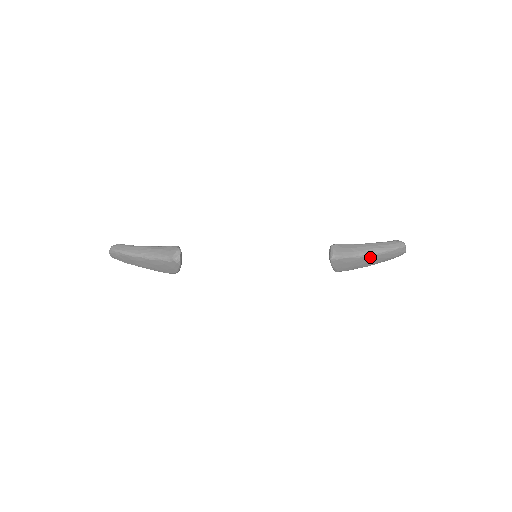
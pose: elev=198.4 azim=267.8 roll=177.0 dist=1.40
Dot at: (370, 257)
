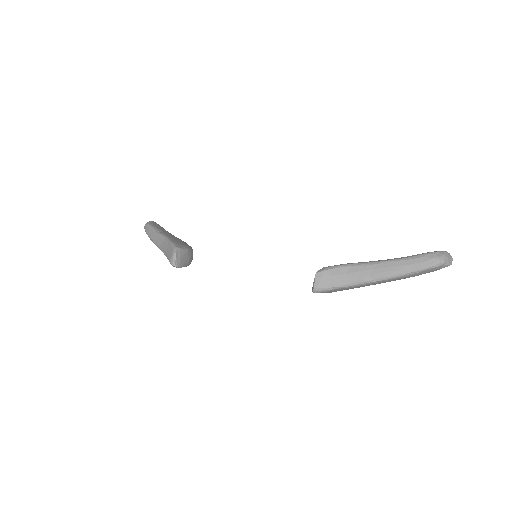
Dot at: (378, 282)
